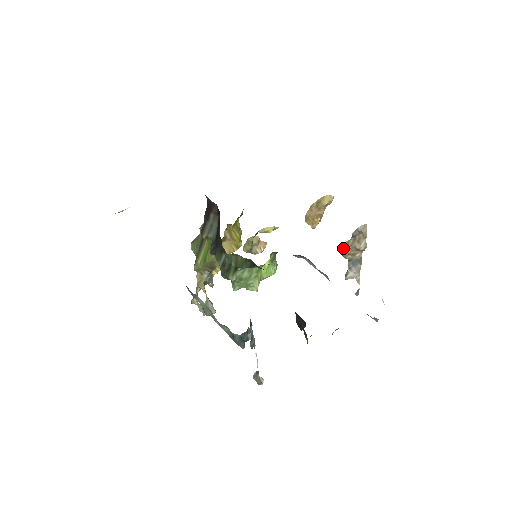
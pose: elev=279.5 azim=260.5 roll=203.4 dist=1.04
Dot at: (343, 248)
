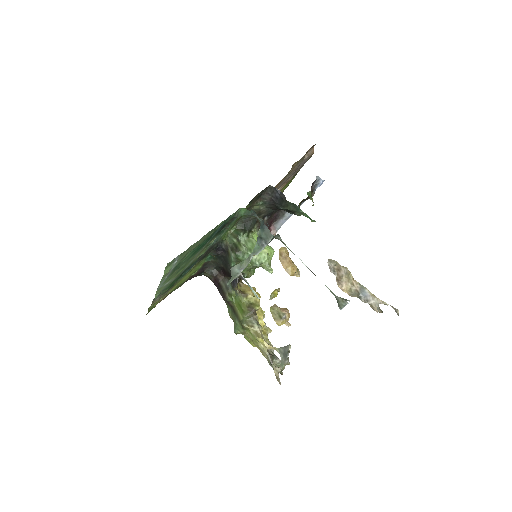
Dot at: (341, 288)
